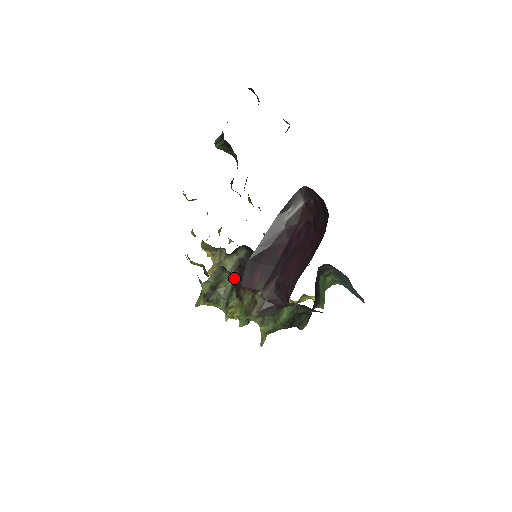
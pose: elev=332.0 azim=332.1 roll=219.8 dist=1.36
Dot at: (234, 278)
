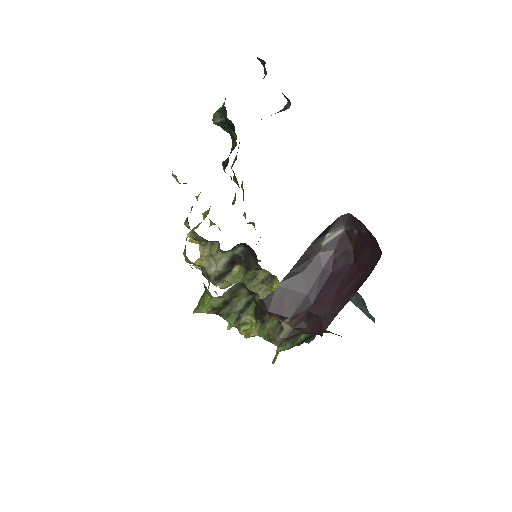
Dot at: (260, 301)
